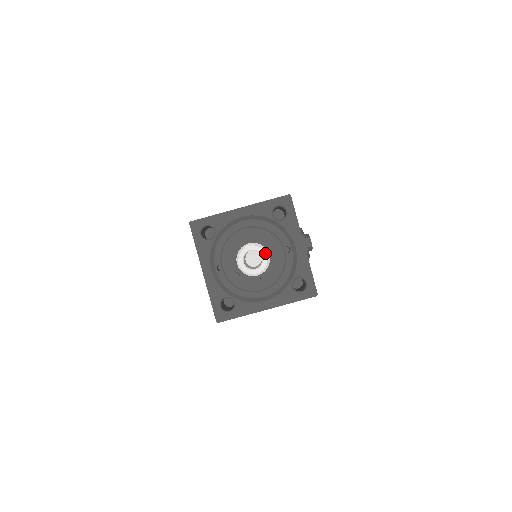
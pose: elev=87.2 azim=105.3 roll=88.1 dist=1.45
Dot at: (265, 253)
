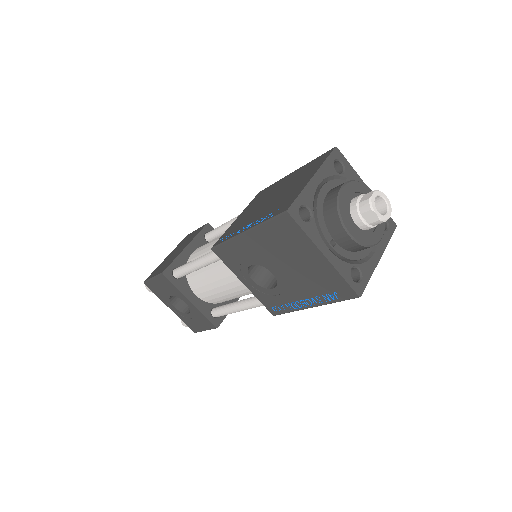
Dot at: (384, 194)
